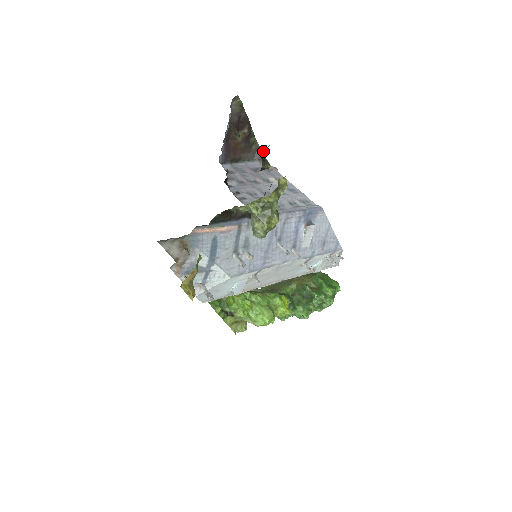
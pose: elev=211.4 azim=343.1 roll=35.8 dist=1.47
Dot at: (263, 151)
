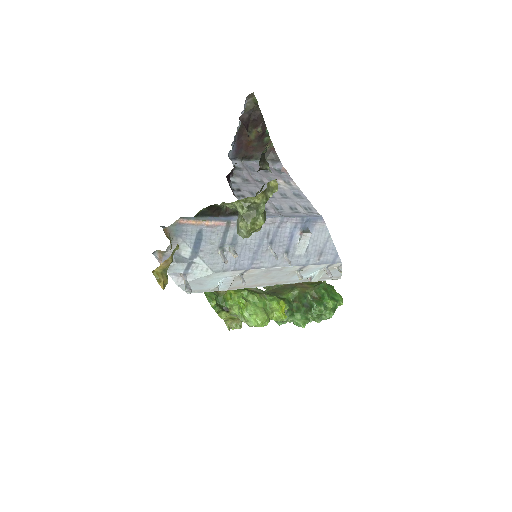
Dot at: occluded
